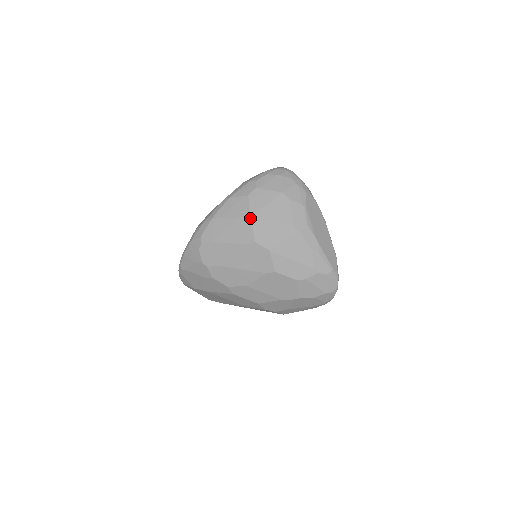
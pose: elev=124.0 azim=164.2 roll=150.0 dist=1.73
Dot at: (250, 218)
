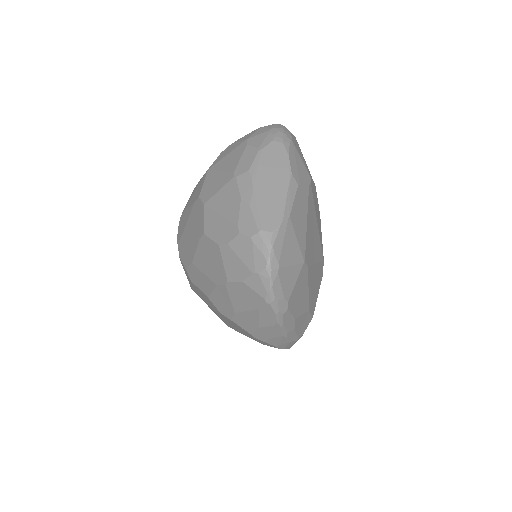
Dot at: (207, 172)
